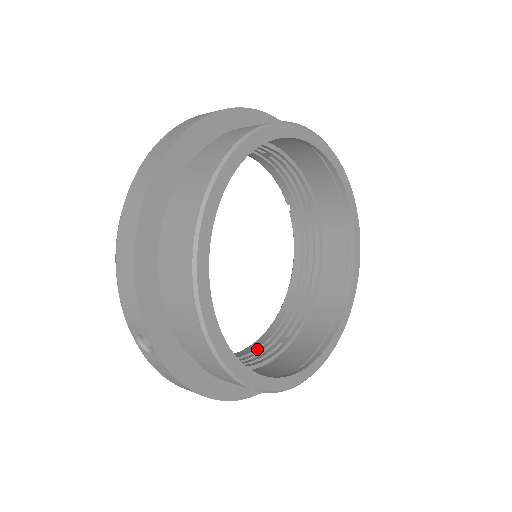
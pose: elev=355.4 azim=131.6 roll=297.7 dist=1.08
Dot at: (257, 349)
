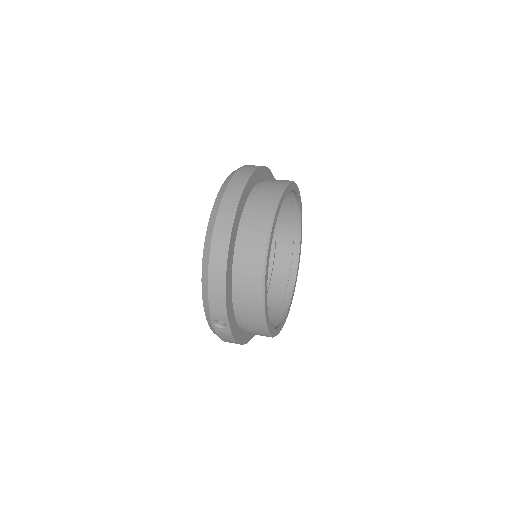
Dot at: occluded
